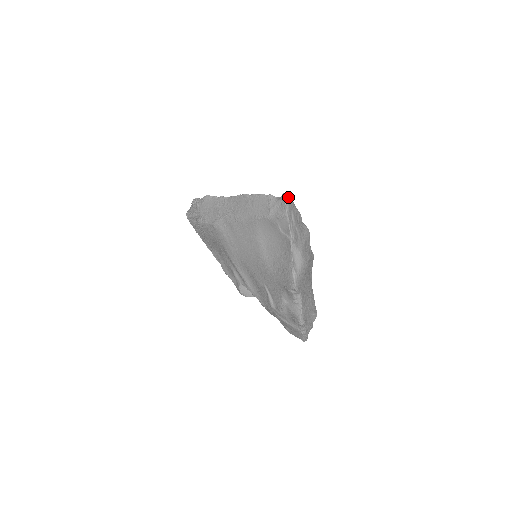
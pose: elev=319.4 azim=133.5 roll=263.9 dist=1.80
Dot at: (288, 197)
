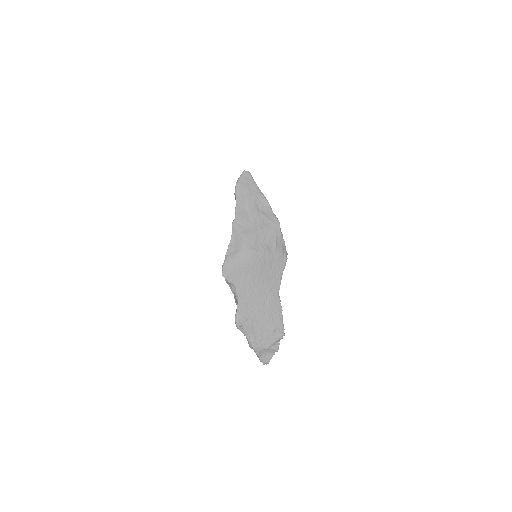
Dot at: (245, 176)
